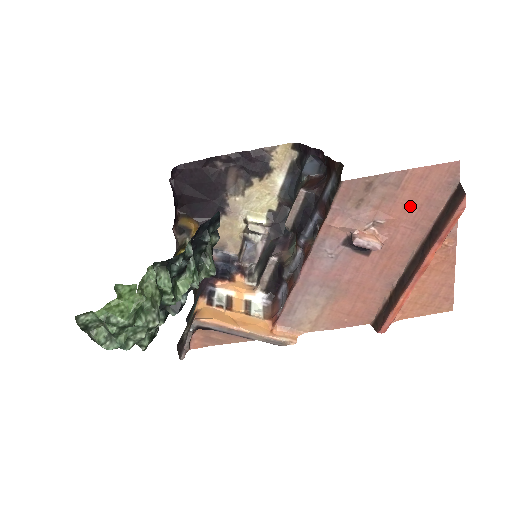
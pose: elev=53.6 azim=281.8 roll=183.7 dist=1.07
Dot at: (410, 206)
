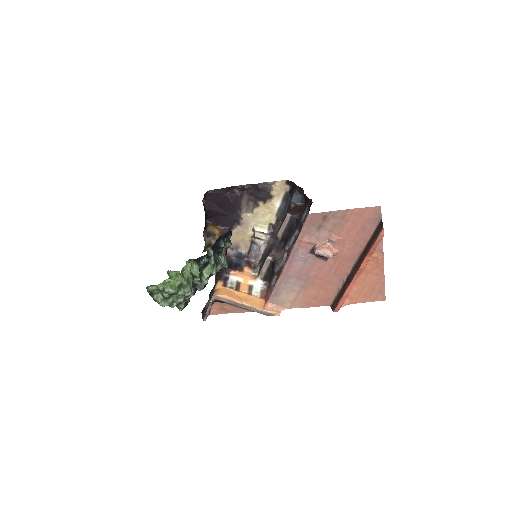
Dot at: (352, 231)
